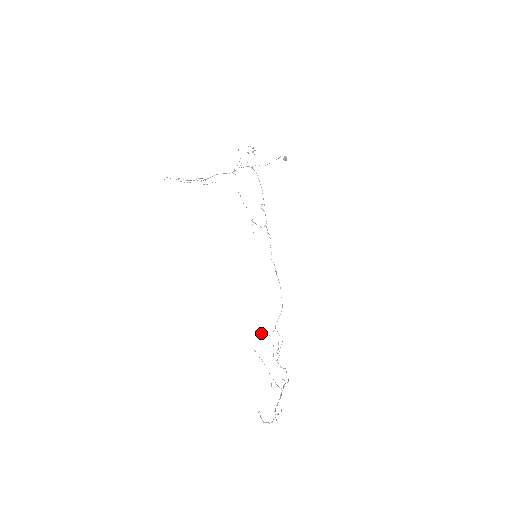
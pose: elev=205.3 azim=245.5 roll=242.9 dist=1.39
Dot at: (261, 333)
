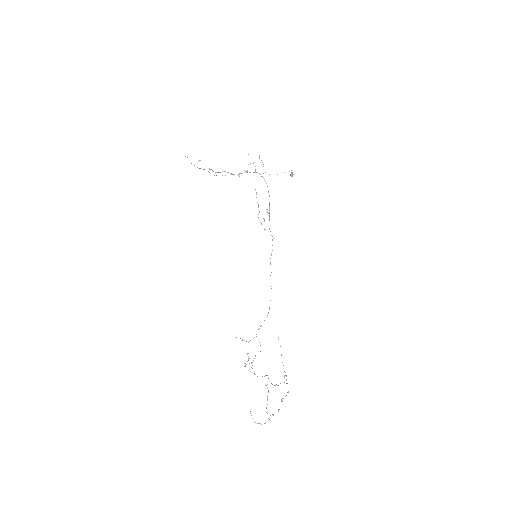
Dot at: (240, 338)
